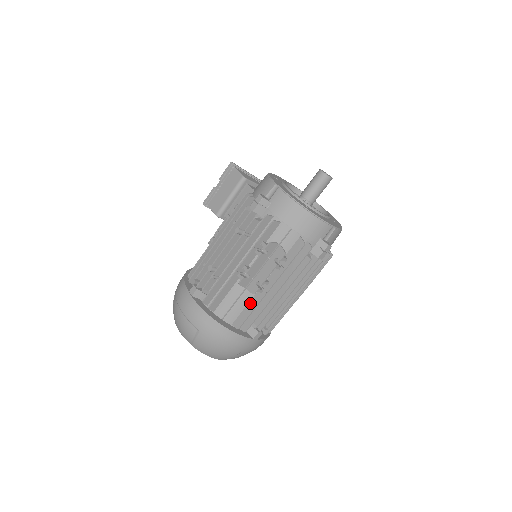
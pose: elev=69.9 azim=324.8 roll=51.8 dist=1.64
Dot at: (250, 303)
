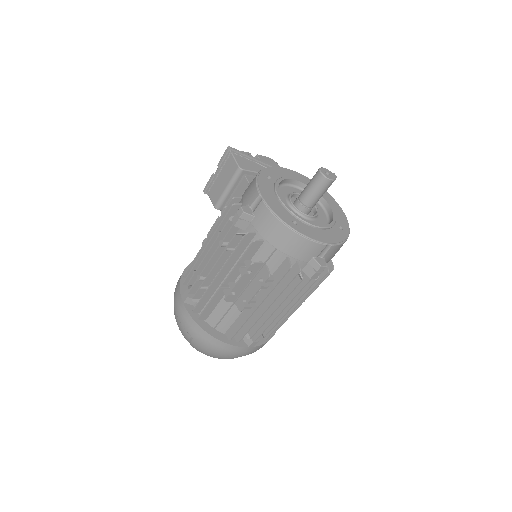
Dot at: (240, 317)
